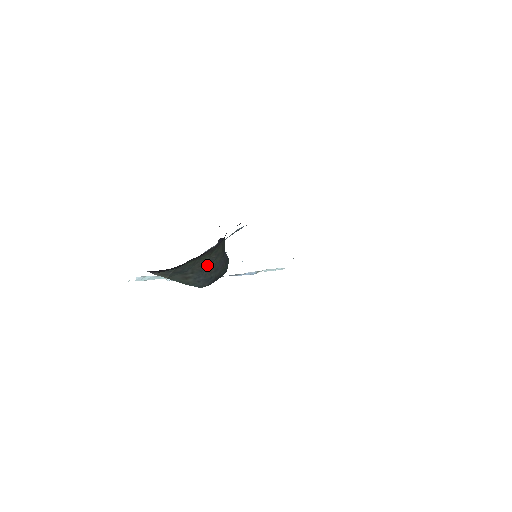
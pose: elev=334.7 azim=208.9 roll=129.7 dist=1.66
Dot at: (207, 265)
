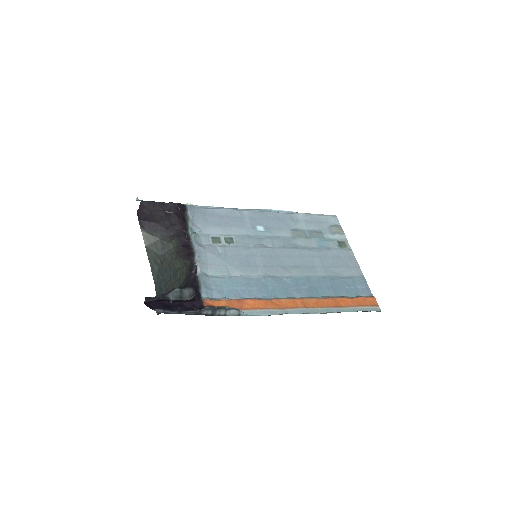
Dot at: (171, 273)
